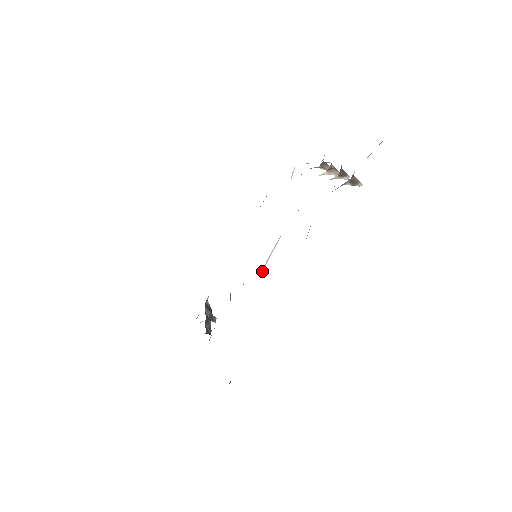
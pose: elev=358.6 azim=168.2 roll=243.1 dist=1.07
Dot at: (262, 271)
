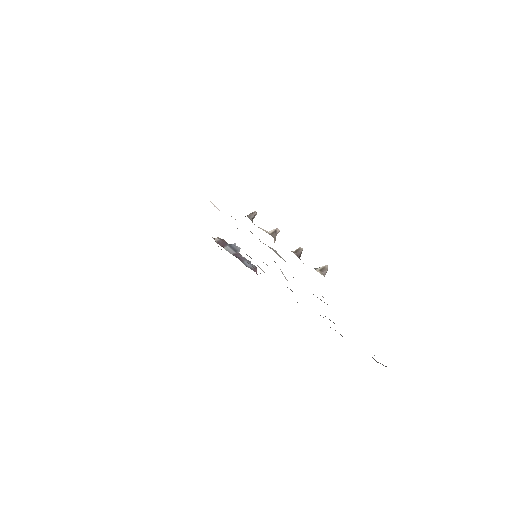
Dot at: occluded
